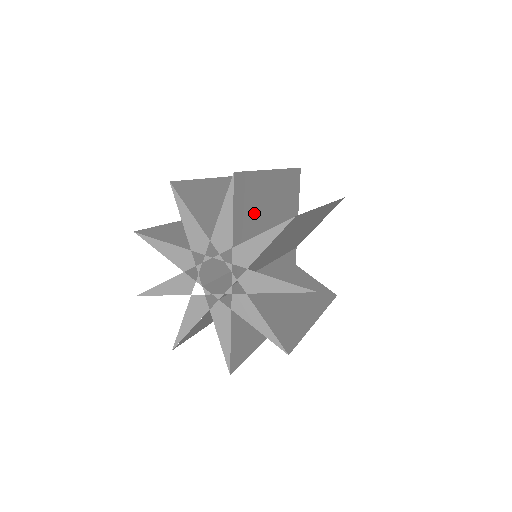
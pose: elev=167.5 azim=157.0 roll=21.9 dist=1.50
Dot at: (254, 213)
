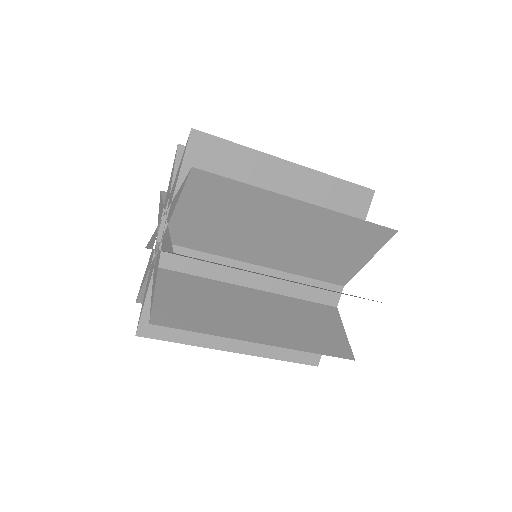
Dot at: occluded
